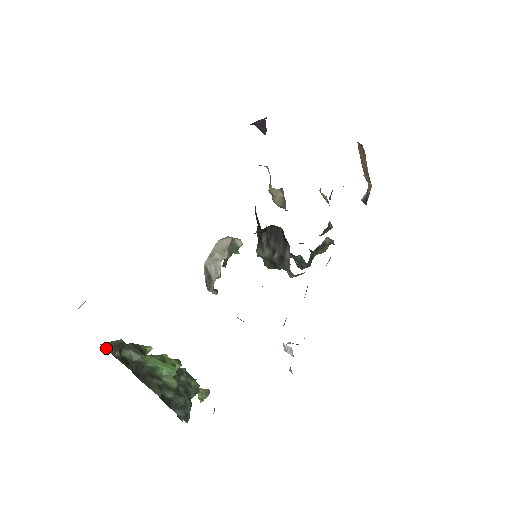
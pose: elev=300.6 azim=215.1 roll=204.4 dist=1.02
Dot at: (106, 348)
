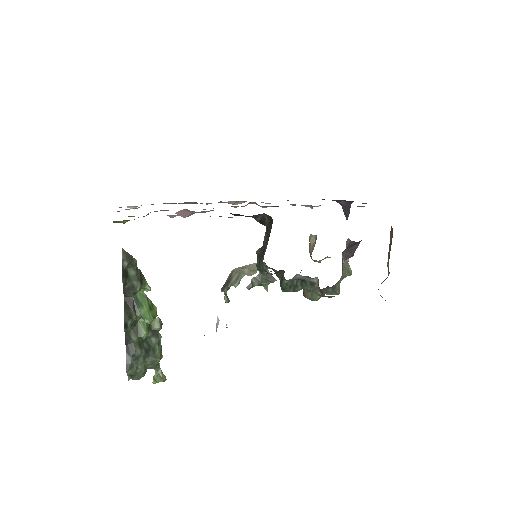
Dot at: (122, 253)
